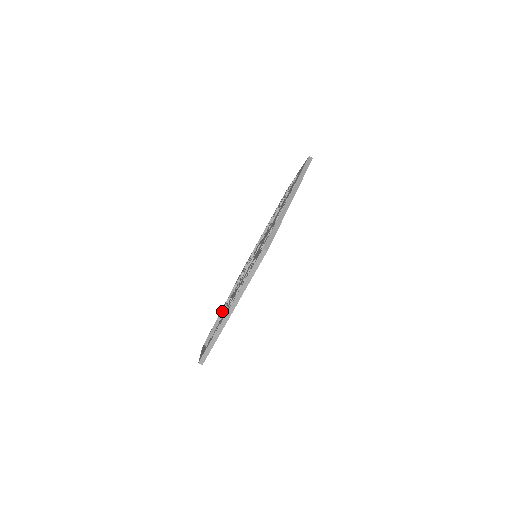
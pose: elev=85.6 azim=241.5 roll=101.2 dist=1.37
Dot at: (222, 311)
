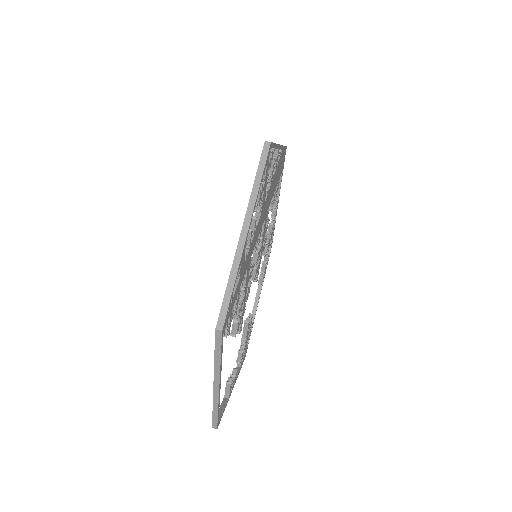
Dot at: (229, 378)
